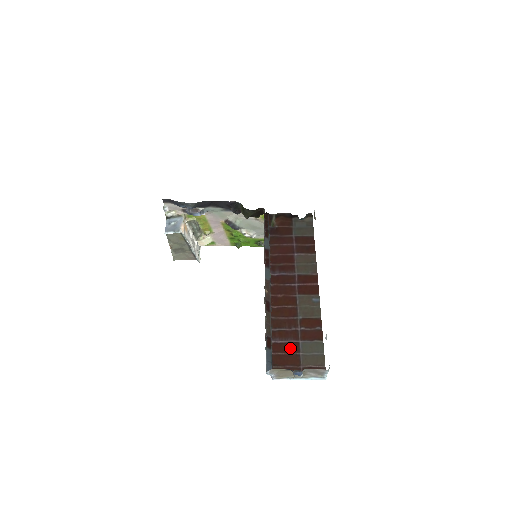
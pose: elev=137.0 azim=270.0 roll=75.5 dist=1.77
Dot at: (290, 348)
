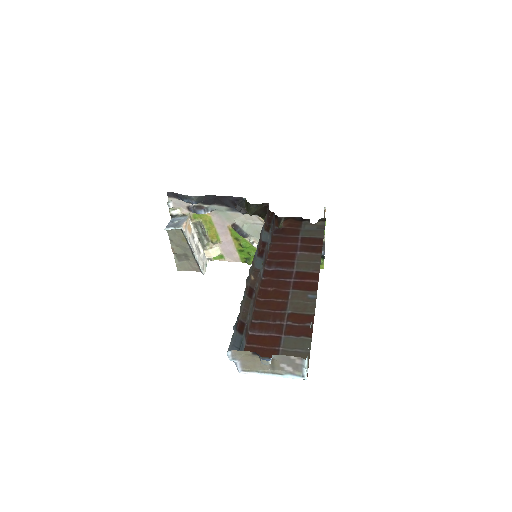
Dot at: (269, 341)
